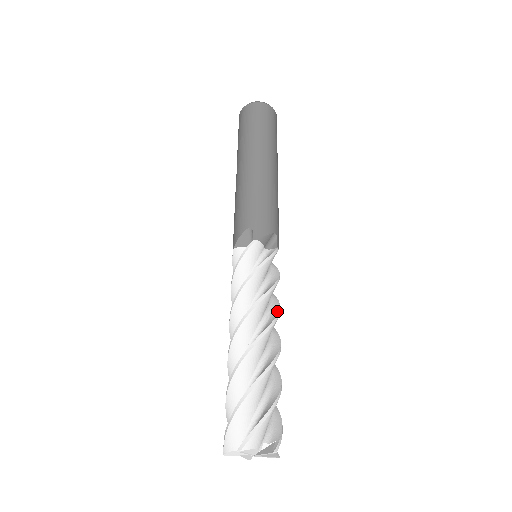
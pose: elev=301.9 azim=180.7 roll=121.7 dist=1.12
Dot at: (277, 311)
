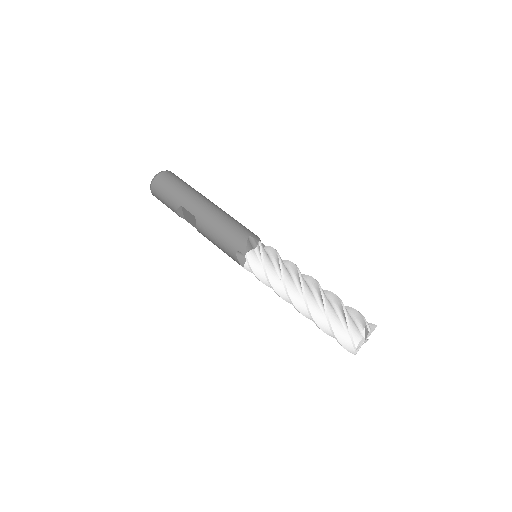
Dot at: occluded
